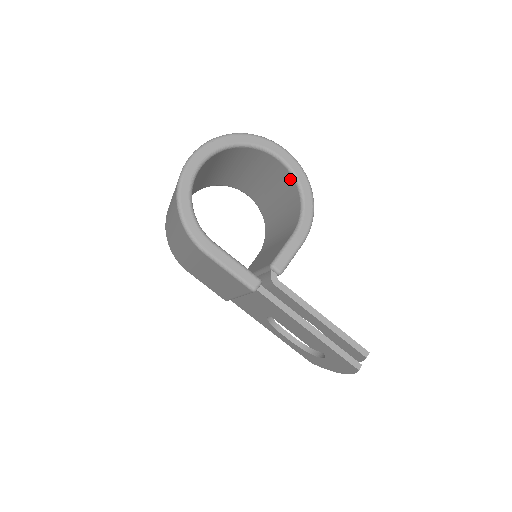
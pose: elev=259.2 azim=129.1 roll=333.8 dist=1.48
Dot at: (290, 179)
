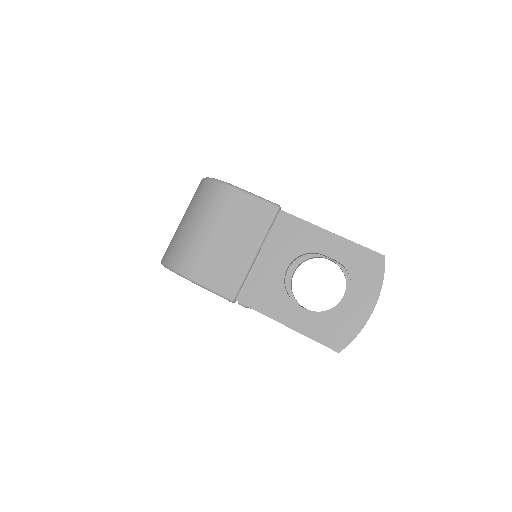
Dot at: occluded
